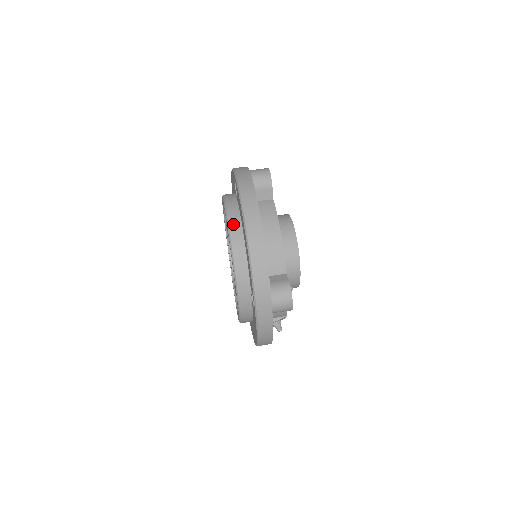
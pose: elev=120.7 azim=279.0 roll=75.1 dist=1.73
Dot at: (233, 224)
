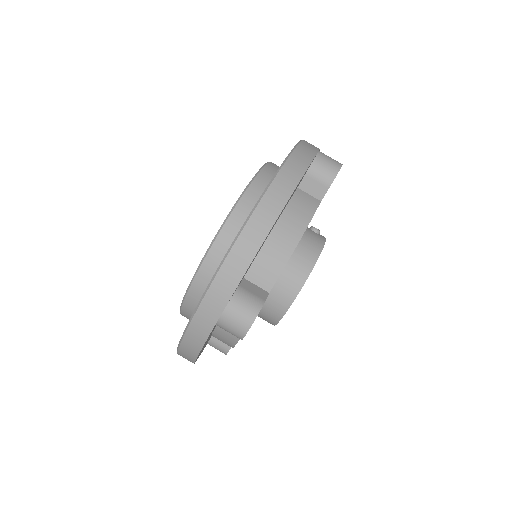
Dot at: (186, 311)
